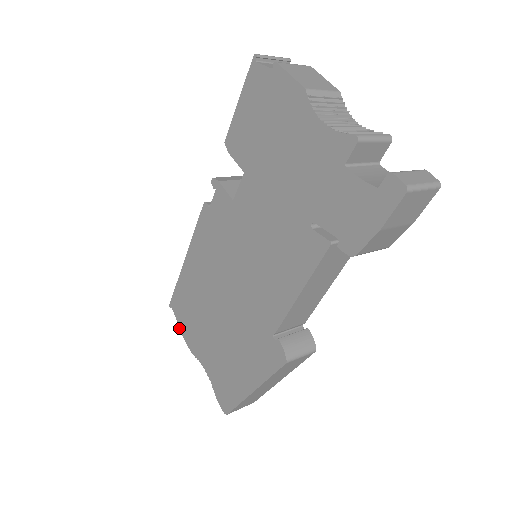
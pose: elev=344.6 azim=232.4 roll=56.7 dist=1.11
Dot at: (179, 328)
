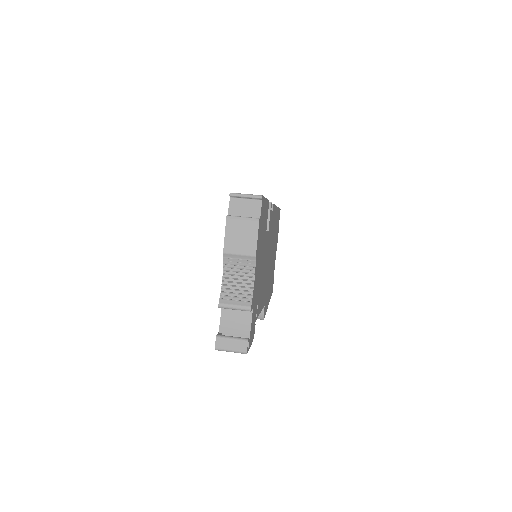
Dot at: occluded
